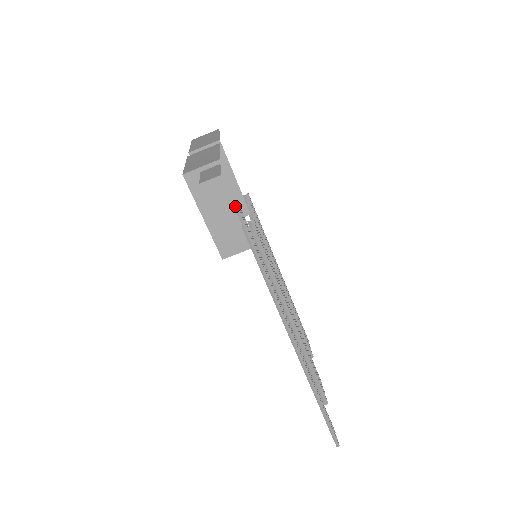
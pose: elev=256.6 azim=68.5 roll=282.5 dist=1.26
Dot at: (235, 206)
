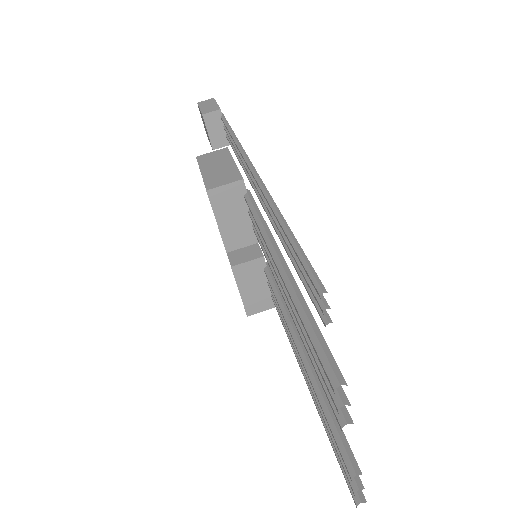
Dot at: occluded
